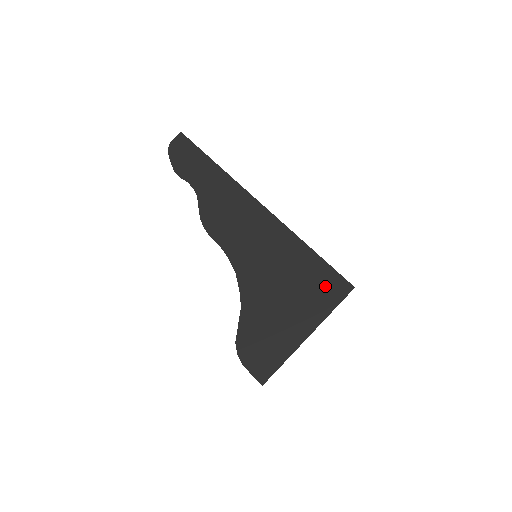
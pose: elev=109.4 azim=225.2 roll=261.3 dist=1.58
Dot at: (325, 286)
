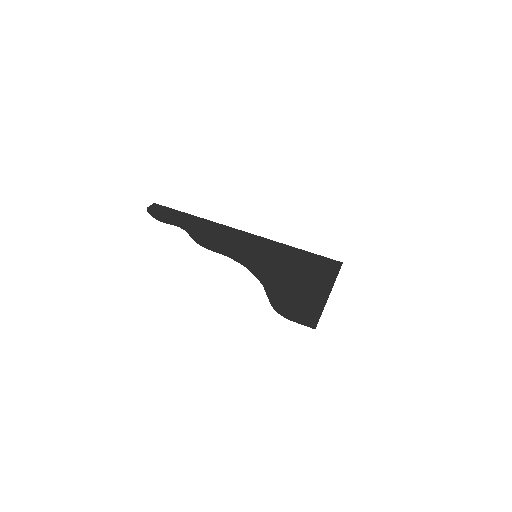
Dot at: (321, 265)
